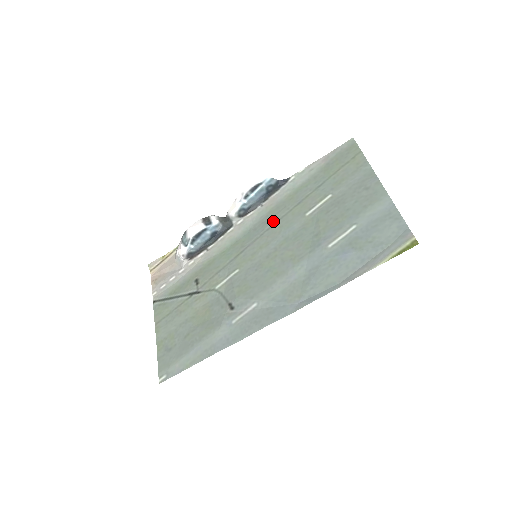
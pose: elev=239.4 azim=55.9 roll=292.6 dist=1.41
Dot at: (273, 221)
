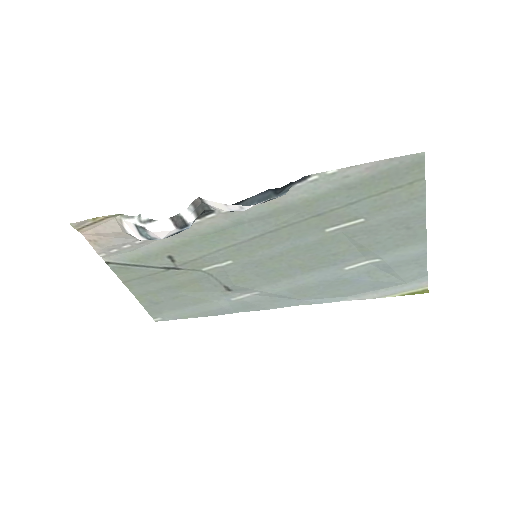
Dot at: (279, 225)
